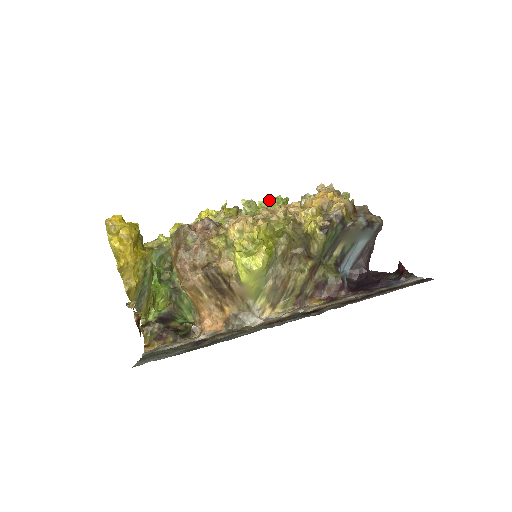
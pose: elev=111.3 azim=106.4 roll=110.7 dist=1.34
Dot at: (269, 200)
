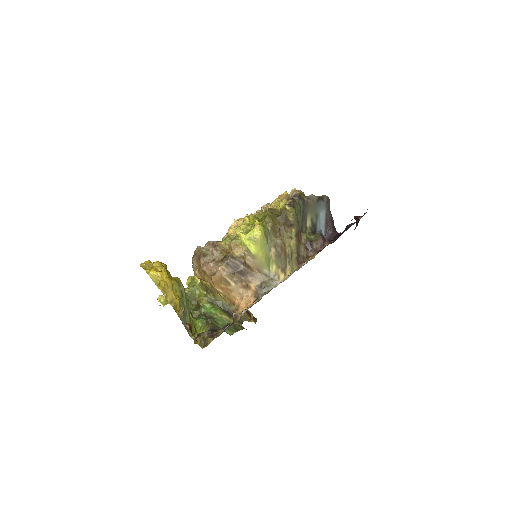
Dot at: occluded
